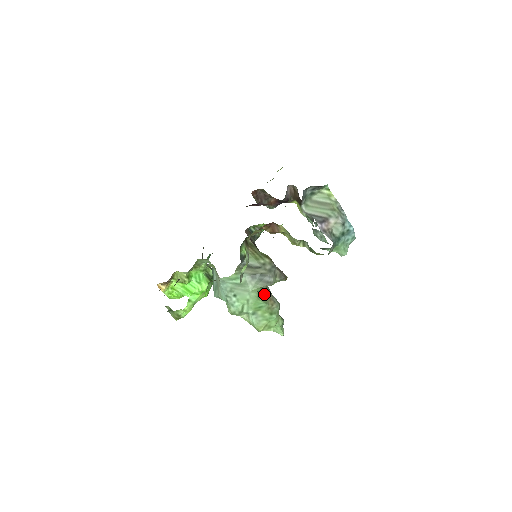
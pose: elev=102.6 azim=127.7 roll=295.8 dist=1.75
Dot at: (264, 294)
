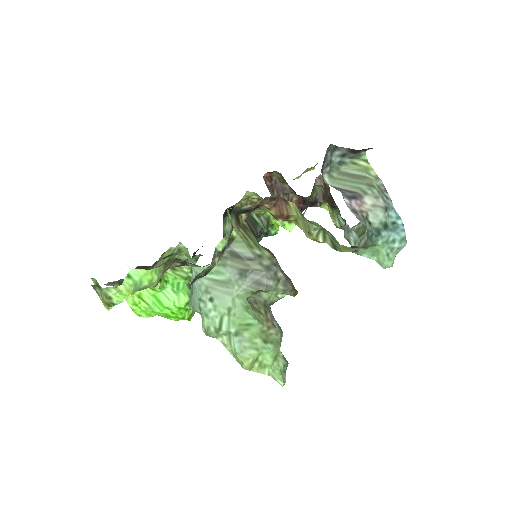
Dot at: (258, 309)
